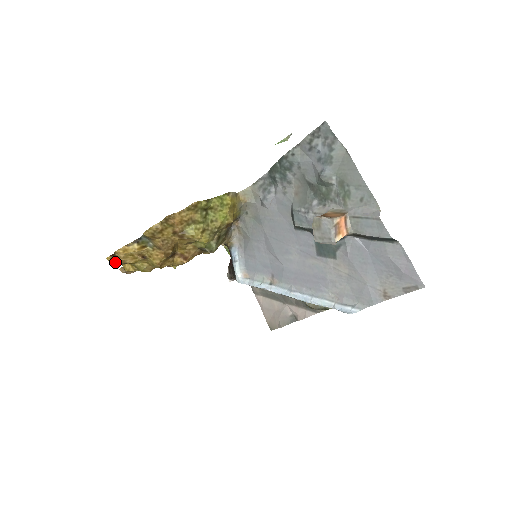
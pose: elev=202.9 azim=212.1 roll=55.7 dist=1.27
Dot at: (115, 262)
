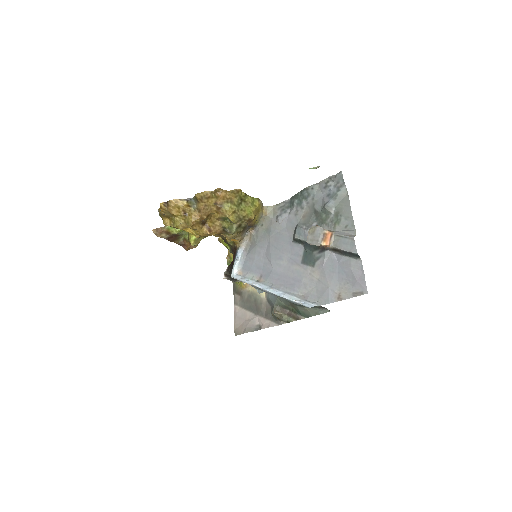
Dot at: (164, 209)
